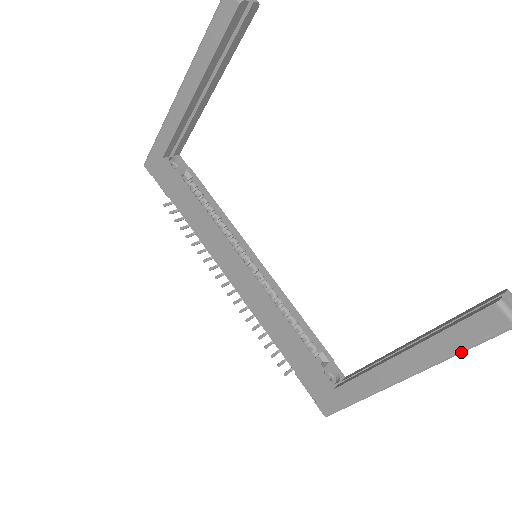
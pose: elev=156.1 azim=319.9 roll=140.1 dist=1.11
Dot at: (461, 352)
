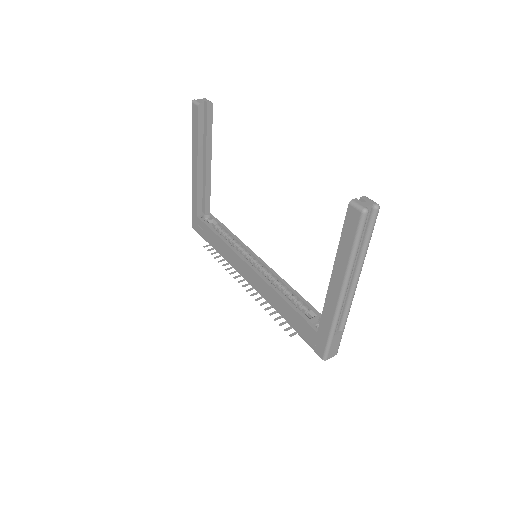
Dot at: (354, 252)
